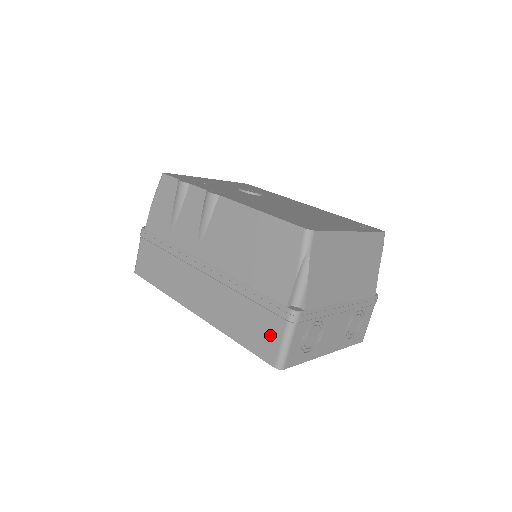
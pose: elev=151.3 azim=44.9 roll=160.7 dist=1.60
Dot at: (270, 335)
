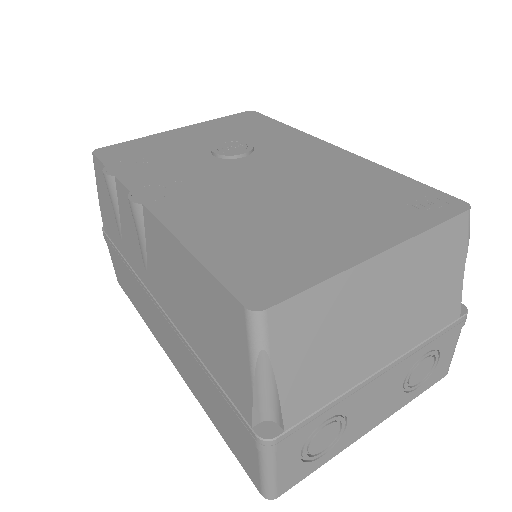
Dot at: (245, 450)
